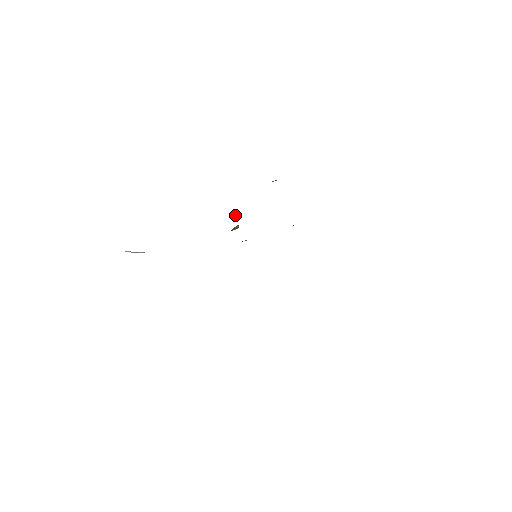
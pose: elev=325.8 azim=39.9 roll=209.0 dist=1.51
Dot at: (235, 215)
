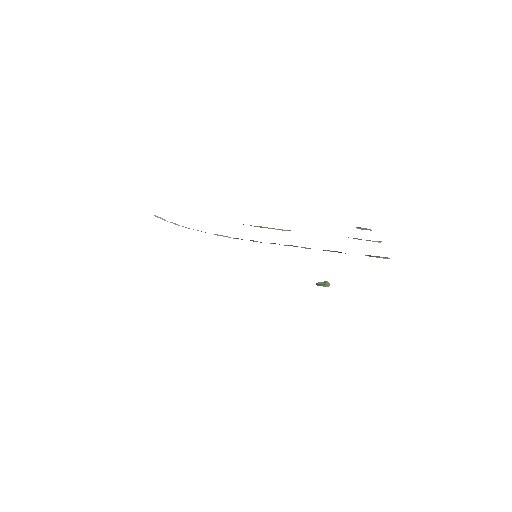
Dot at: occluded
